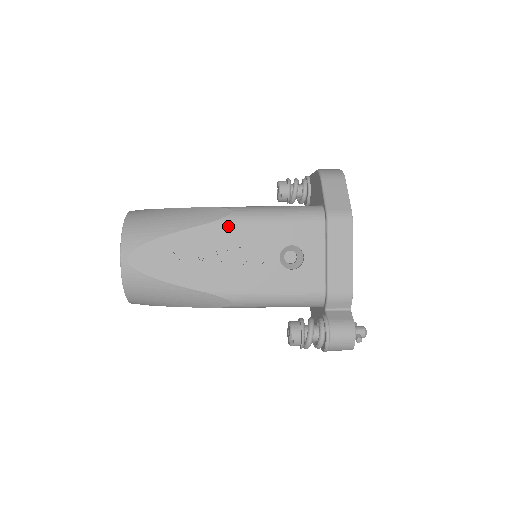
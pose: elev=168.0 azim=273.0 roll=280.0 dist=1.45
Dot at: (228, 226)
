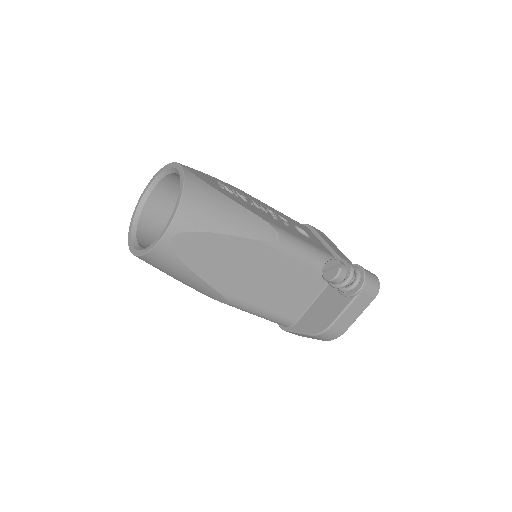
Dot at: (253, 197)
